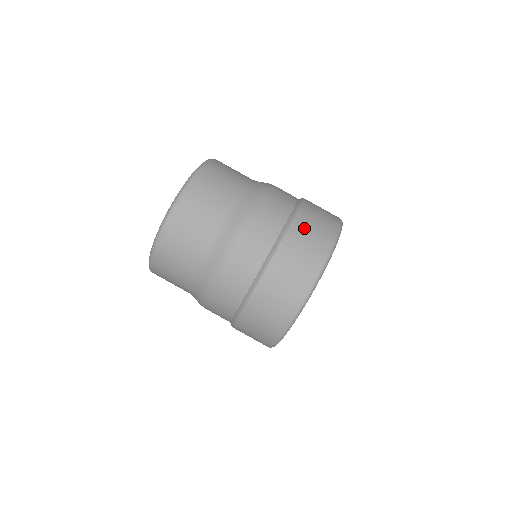
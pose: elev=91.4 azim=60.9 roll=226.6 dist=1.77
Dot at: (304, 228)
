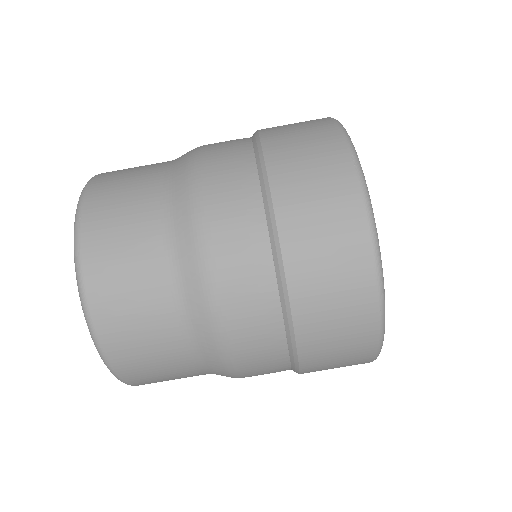
Dot at: (303, 224)
